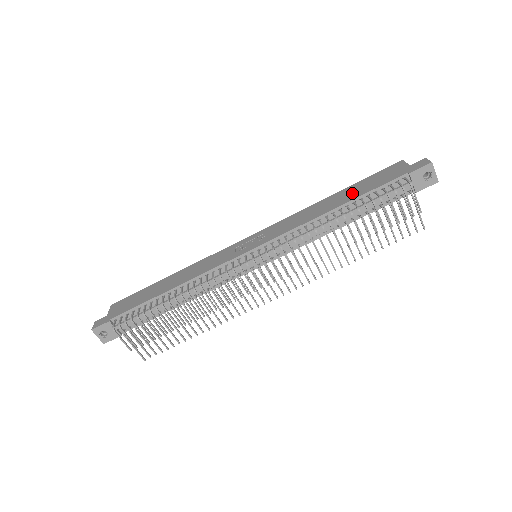
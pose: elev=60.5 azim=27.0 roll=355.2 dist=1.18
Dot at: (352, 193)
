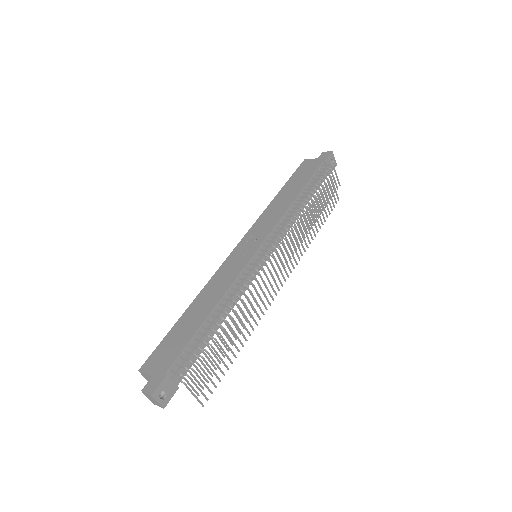
Dot at: (296, 185)
